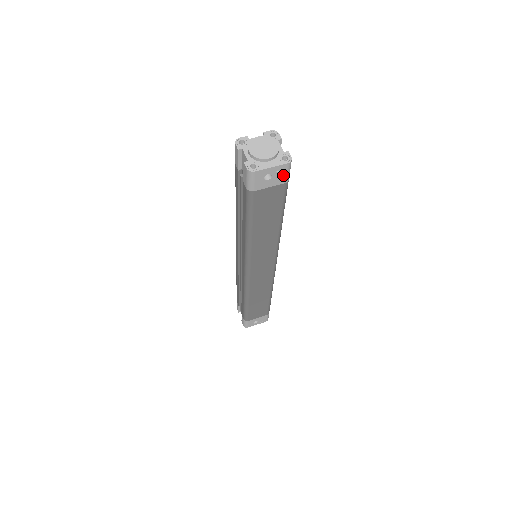
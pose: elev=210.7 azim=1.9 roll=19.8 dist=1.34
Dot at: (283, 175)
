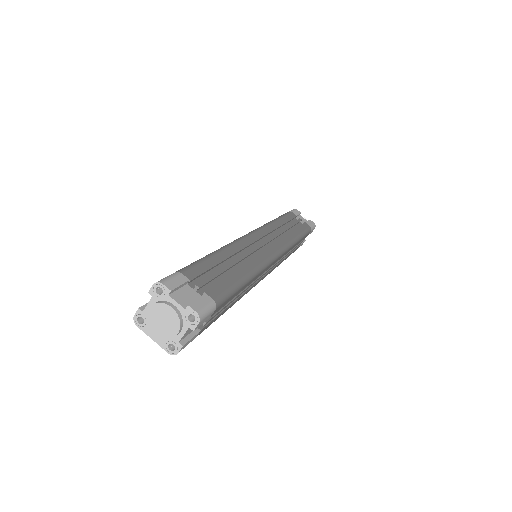
Dot at: occluded
